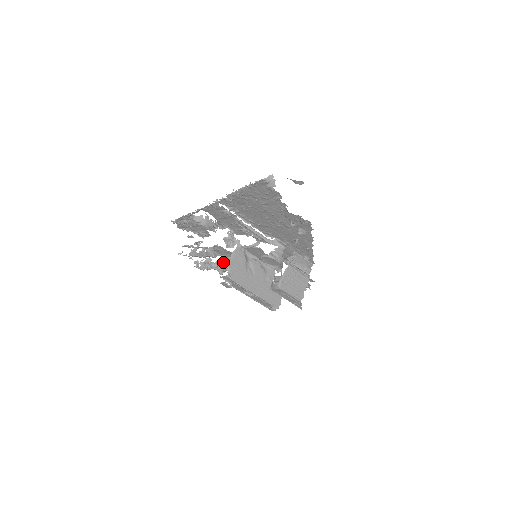
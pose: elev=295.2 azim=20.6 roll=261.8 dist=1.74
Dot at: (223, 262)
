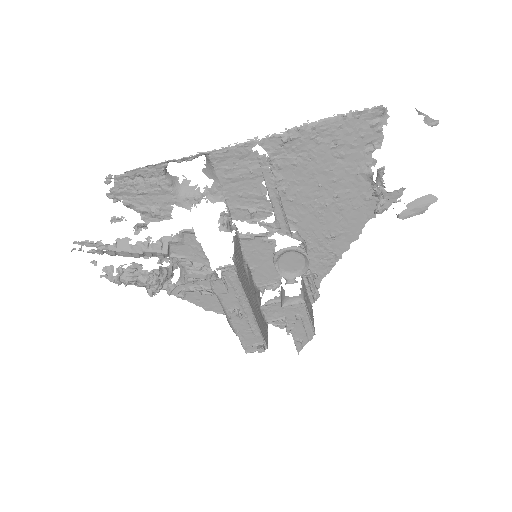
Dot at: (162, 274)
